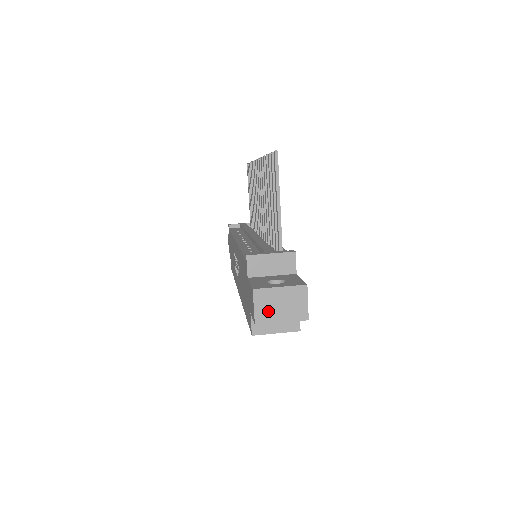
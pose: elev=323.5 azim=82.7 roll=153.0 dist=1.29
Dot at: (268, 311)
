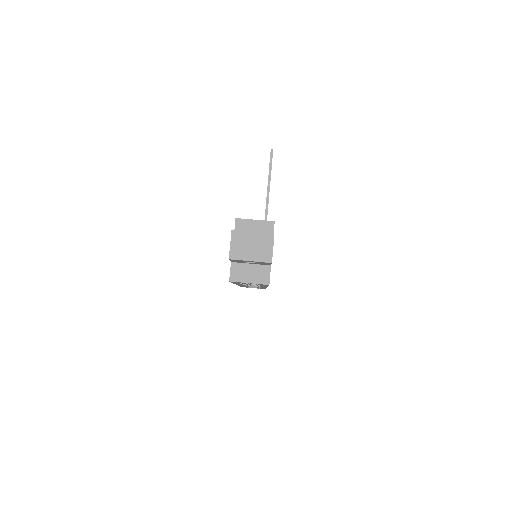
Dot at: (241, 250)
